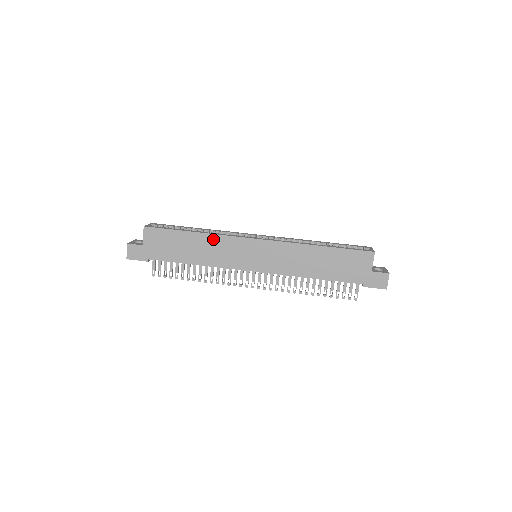
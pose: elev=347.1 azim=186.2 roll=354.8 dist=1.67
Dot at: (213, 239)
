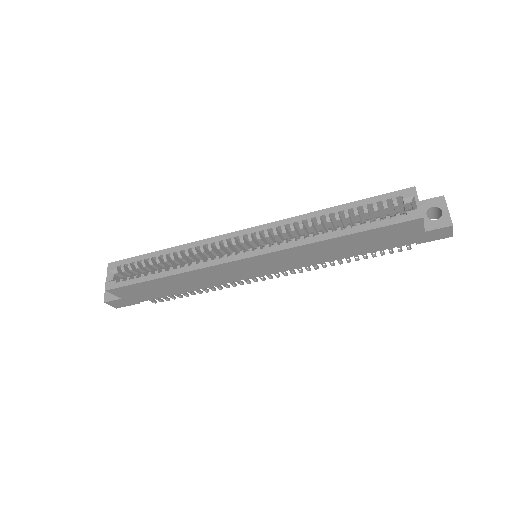
Dot at: (193, 274)
